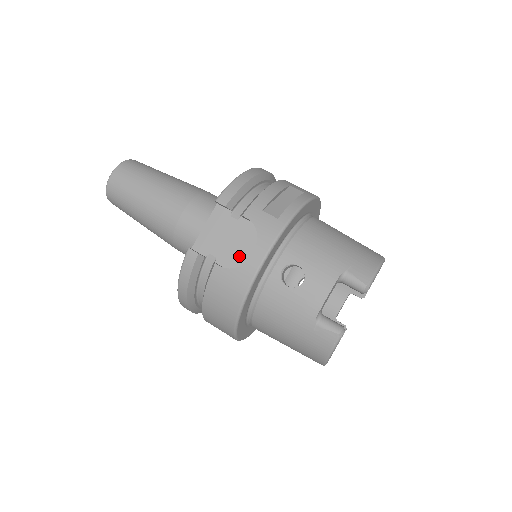
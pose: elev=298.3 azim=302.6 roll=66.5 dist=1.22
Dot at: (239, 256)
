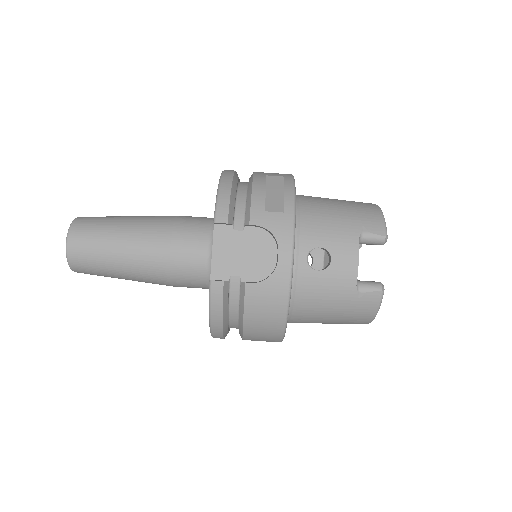
Dot at: (262, 265)
